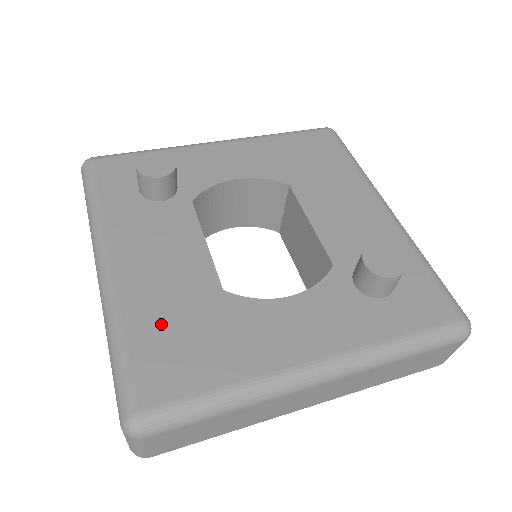
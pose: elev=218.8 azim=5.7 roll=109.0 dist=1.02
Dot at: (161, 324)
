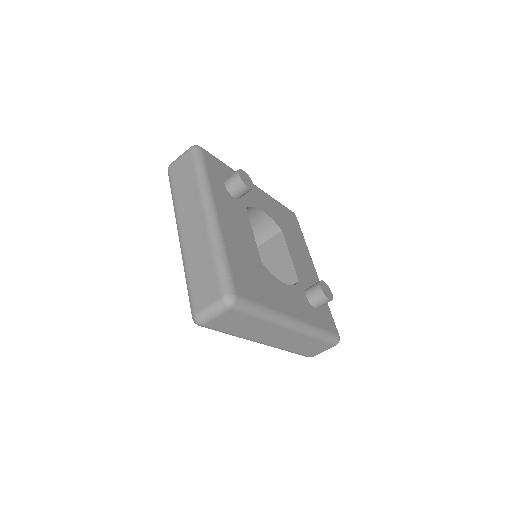
Dot at: (241, 261)
